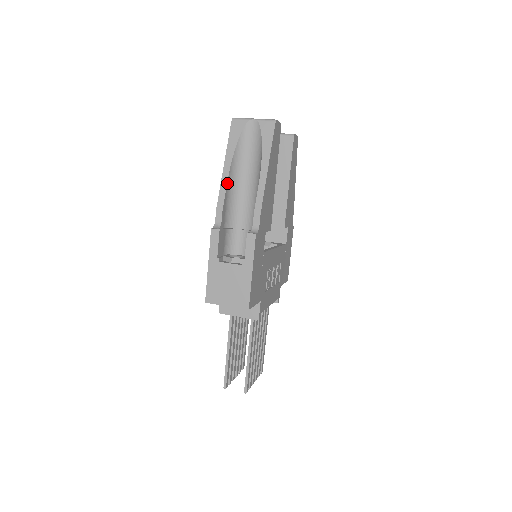
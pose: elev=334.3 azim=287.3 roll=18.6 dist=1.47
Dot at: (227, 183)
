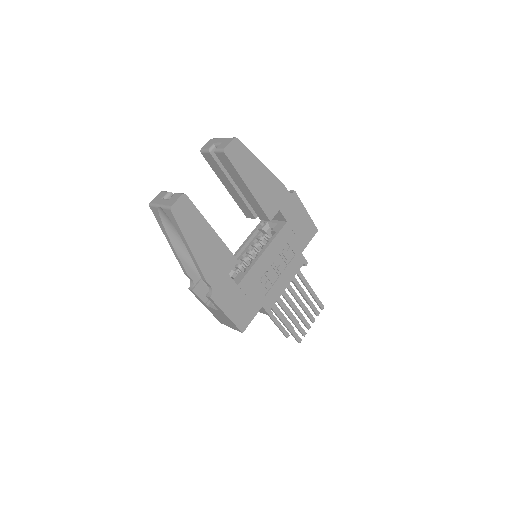
Dot at: (178, 255)
